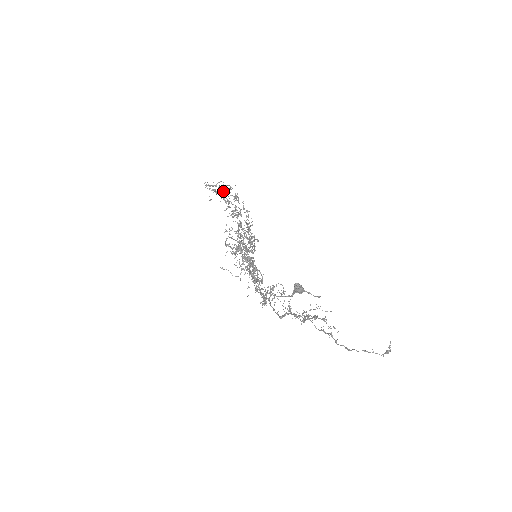
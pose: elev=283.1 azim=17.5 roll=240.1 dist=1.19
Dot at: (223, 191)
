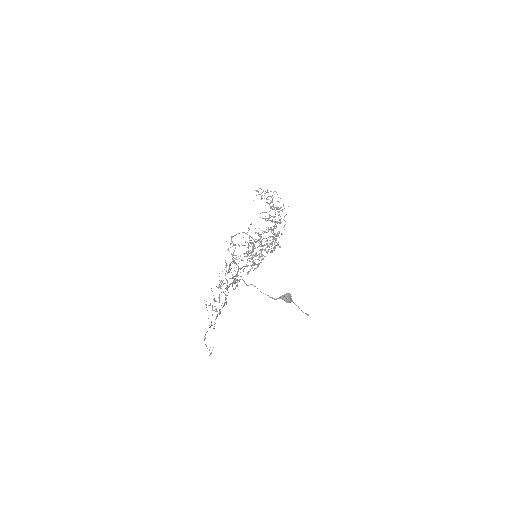
Dot at: (267, 199)
